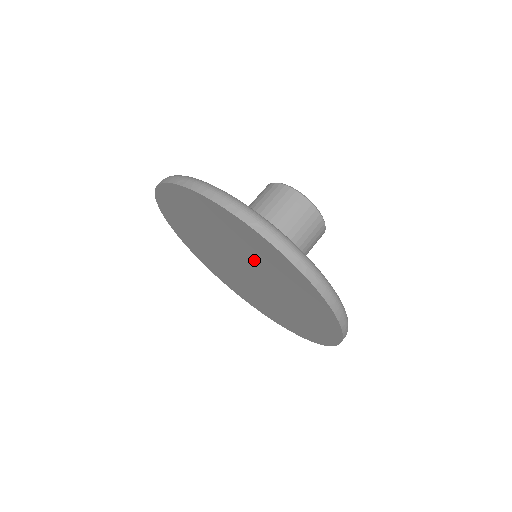
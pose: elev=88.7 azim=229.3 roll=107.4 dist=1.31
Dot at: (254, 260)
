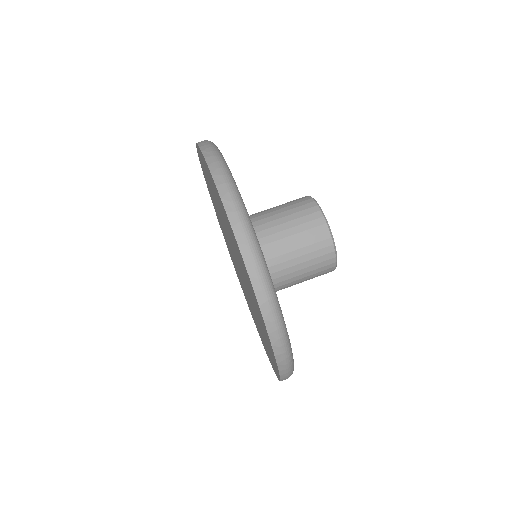
Dot at: (225, 224)
